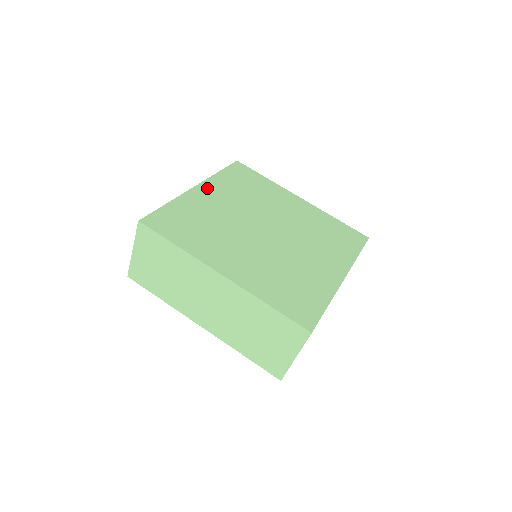
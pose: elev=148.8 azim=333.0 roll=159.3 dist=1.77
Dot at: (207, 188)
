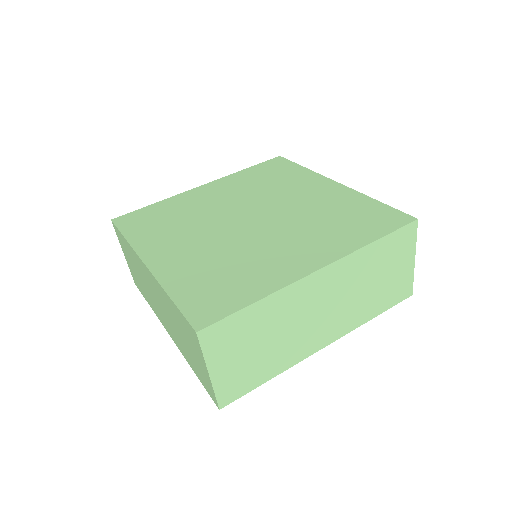
Dot at: (214, 185)
